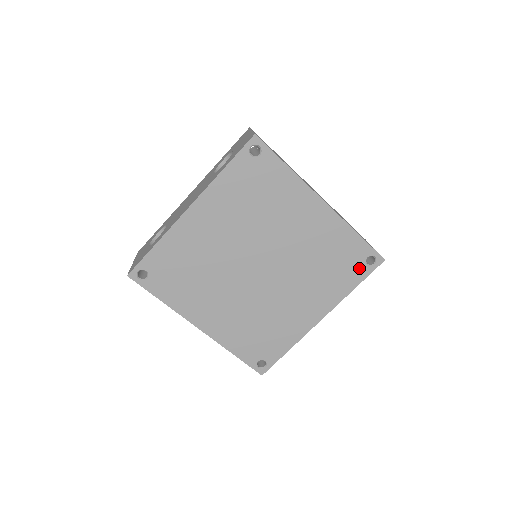
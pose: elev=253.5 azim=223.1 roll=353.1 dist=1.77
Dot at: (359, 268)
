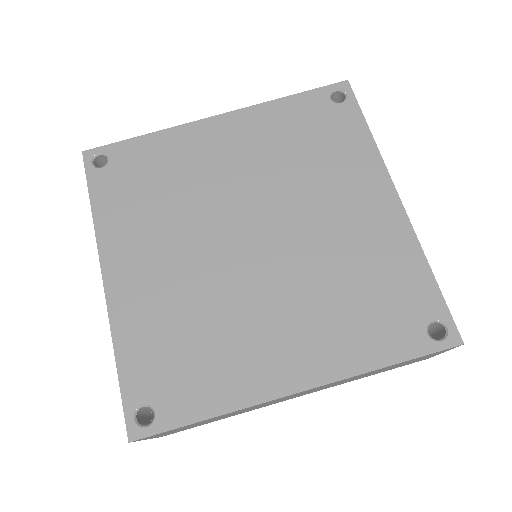
Dot at: (340, 114)
